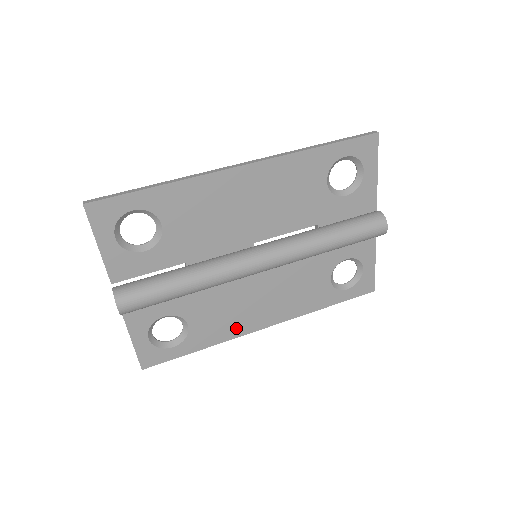
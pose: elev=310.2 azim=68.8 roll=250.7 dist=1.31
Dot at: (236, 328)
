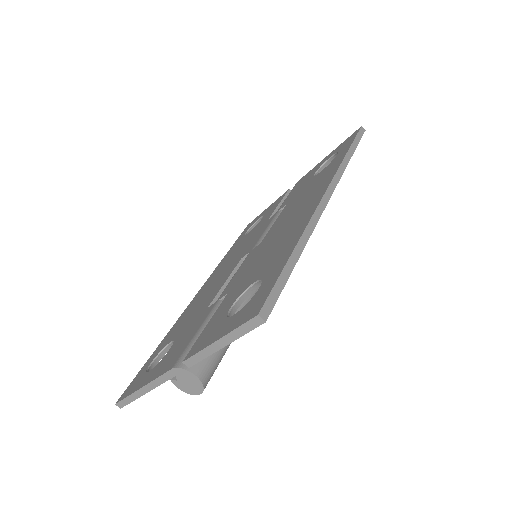
Dot at: occluded
